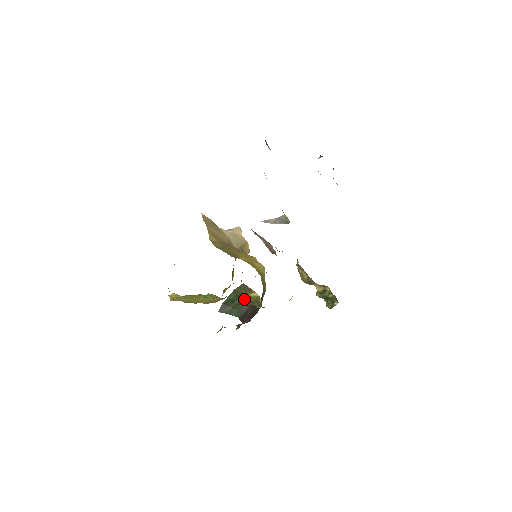
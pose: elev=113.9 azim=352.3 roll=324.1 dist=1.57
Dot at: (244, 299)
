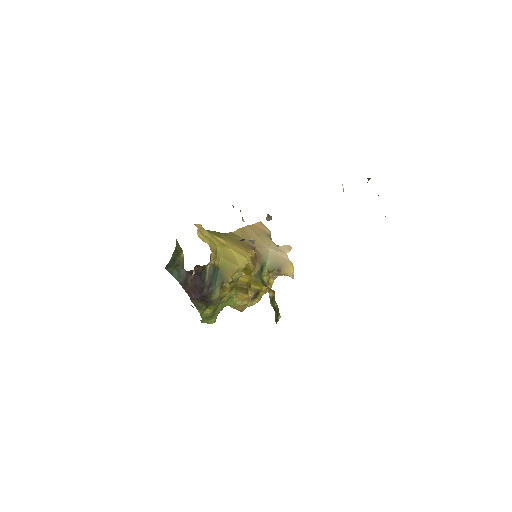
Dot at: (180, 260)
